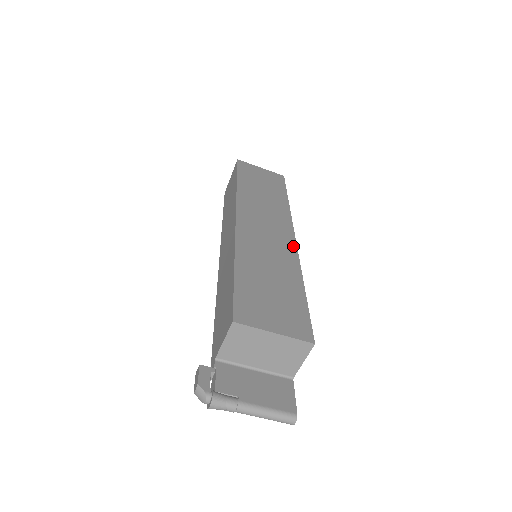
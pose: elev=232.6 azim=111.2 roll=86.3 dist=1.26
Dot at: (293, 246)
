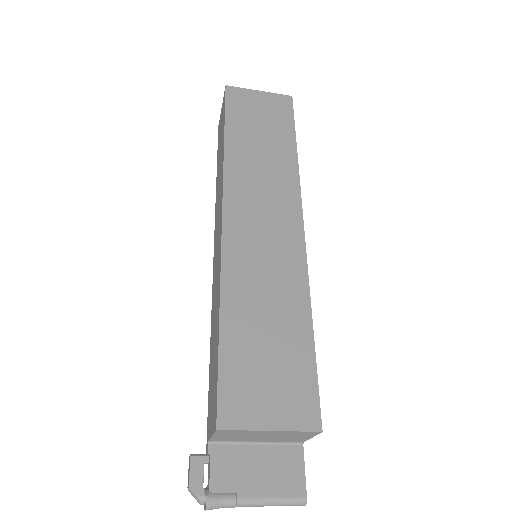
Dot at: (300, 248)
